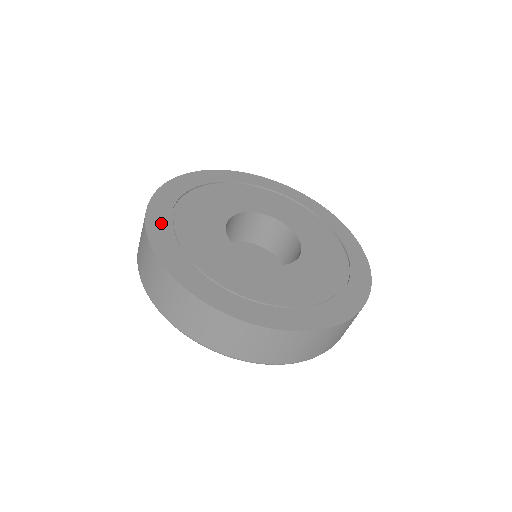
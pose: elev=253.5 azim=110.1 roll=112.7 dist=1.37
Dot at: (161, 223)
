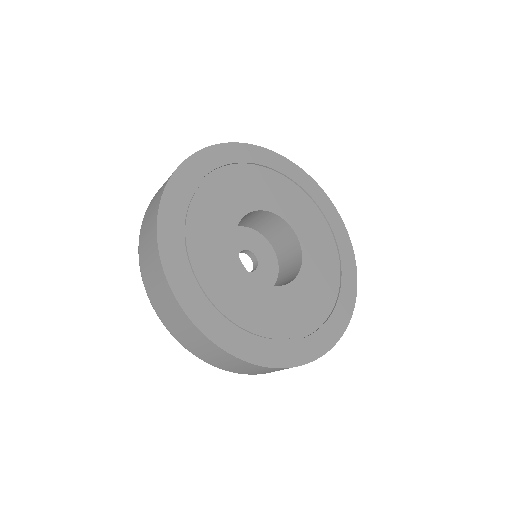
Dot at: (176, 203)
